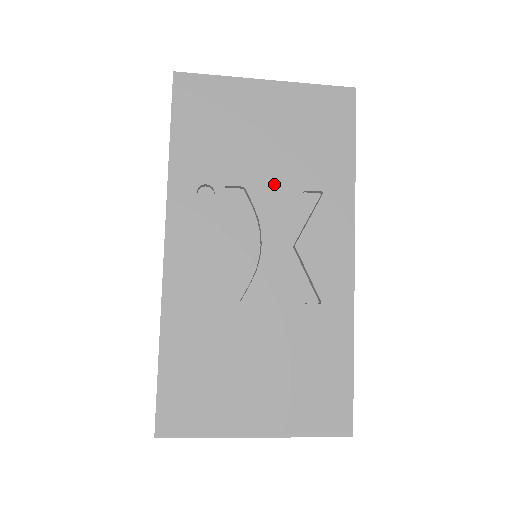
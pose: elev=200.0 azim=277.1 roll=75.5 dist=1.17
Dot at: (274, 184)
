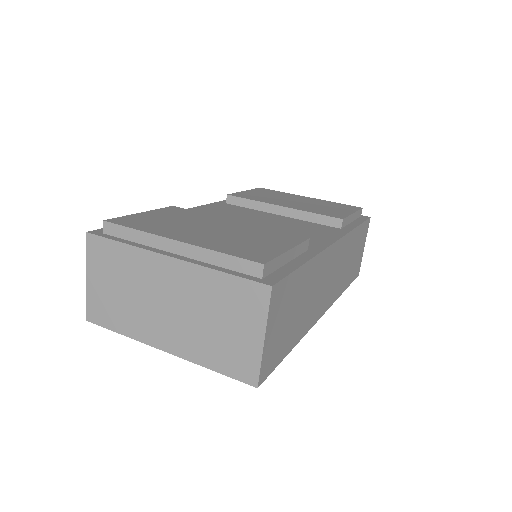
Dot at: occluded
